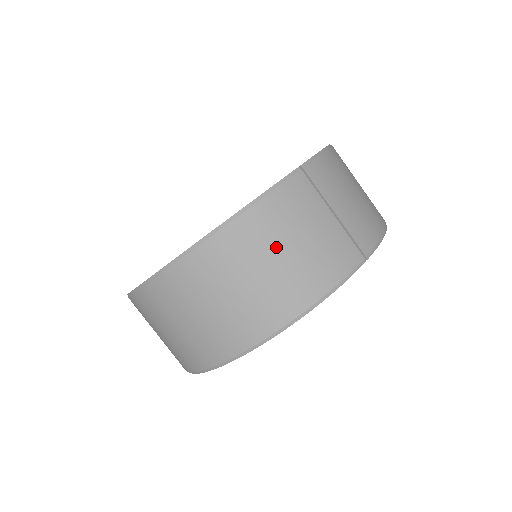
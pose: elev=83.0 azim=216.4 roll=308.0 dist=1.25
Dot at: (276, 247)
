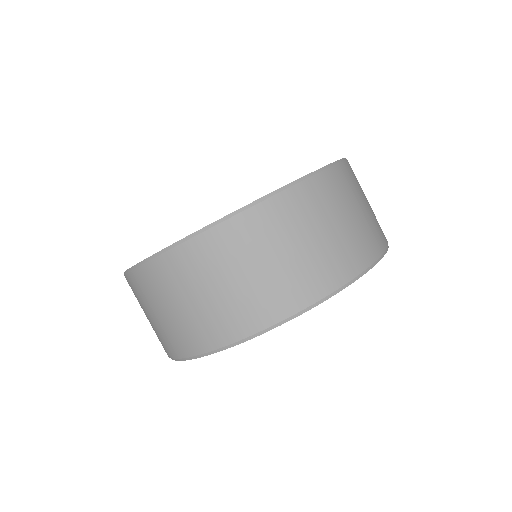
Dot at: (362, 196)
